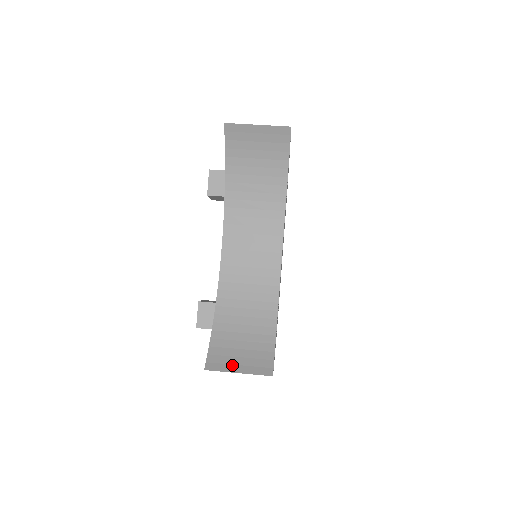
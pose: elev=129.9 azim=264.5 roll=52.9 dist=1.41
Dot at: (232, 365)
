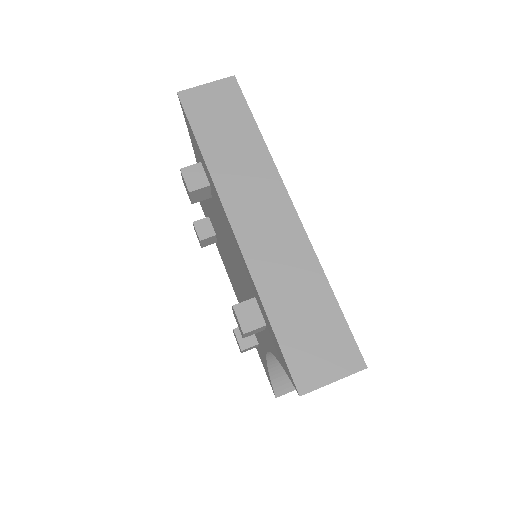
Dot at: (292, 387)
